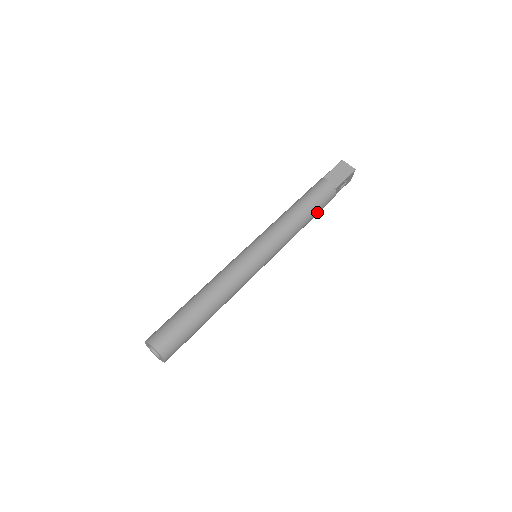
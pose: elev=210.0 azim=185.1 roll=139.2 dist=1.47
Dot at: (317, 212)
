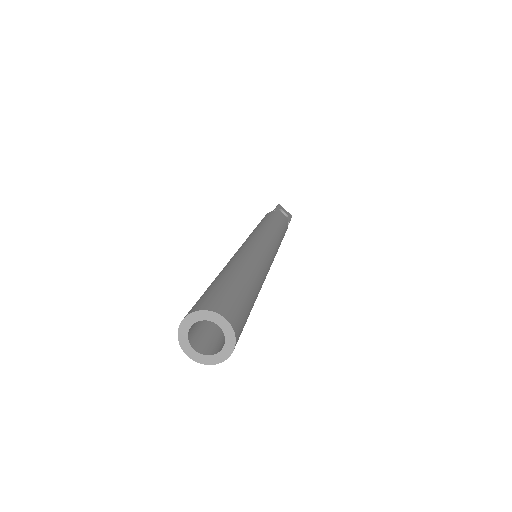
Dot at: (278, 220)
